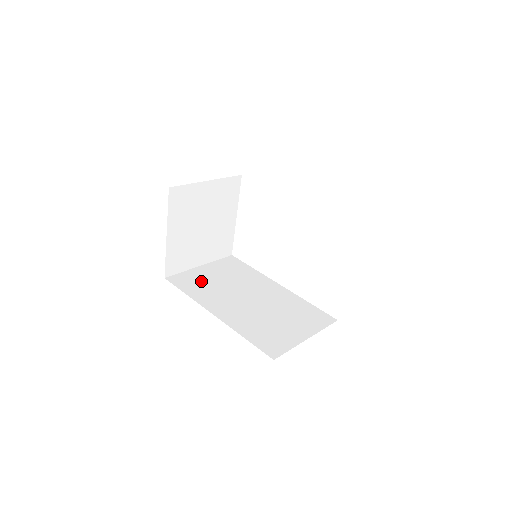
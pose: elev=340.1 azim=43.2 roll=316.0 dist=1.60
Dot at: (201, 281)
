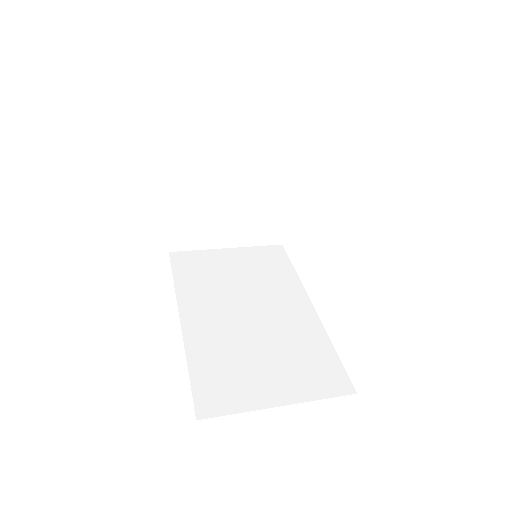
Dot at: (208, 268)
